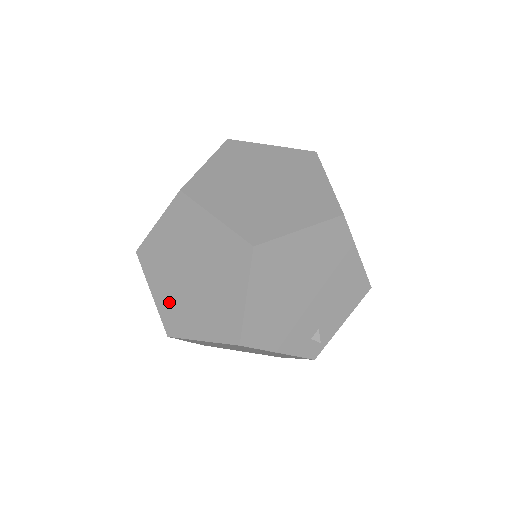
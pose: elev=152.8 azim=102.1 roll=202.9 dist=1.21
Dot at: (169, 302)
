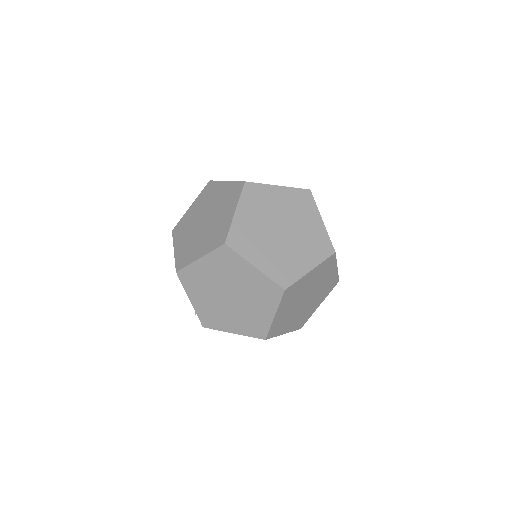
Dot at: occluded
